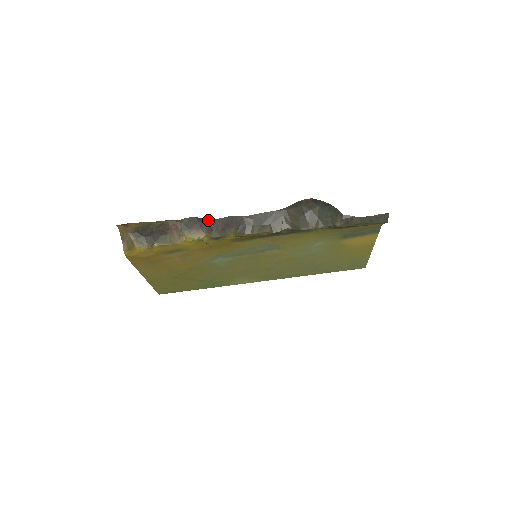
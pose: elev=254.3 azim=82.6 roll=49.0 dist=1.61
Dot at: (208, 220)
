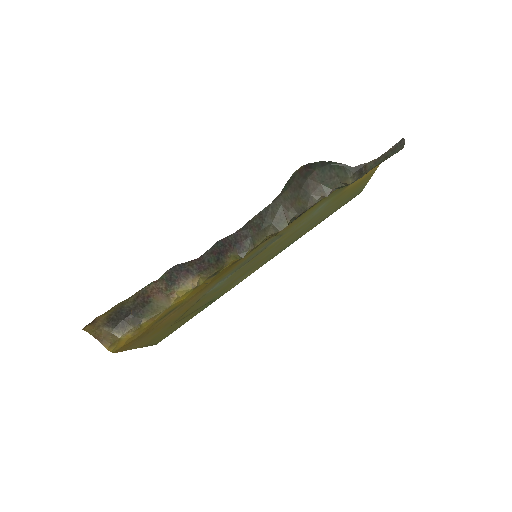
Dot at: (194, 260)
